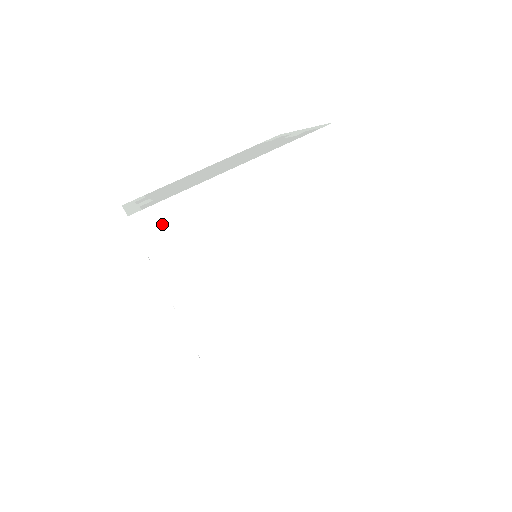
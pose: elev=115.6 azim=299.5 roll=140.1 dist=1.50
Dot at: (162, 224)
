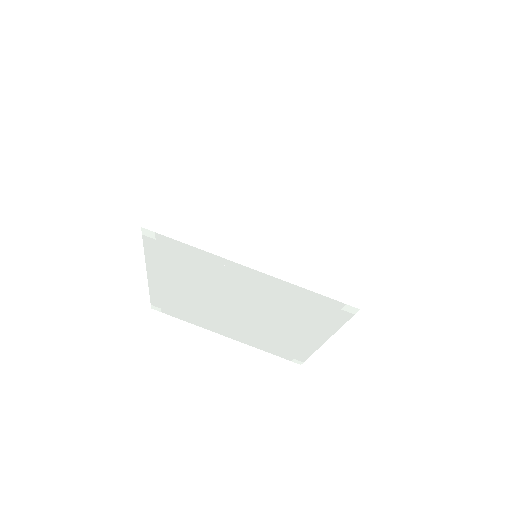
Dot at: (165, 245)
